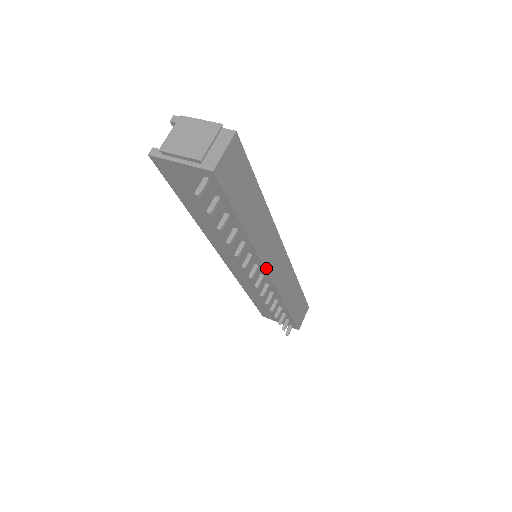
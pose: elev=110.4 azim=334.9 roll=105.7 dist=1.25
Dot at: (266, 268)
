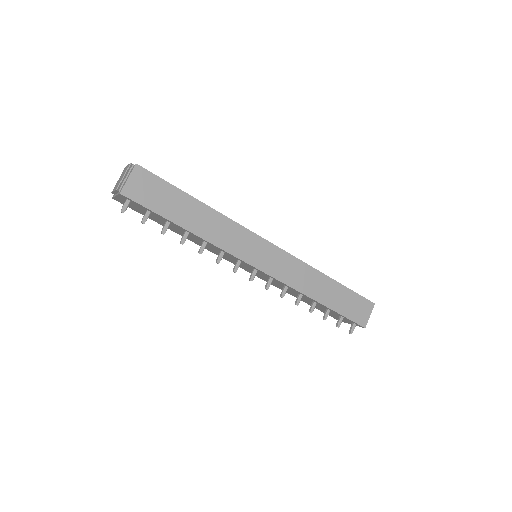
Dot at: (245, 261)
